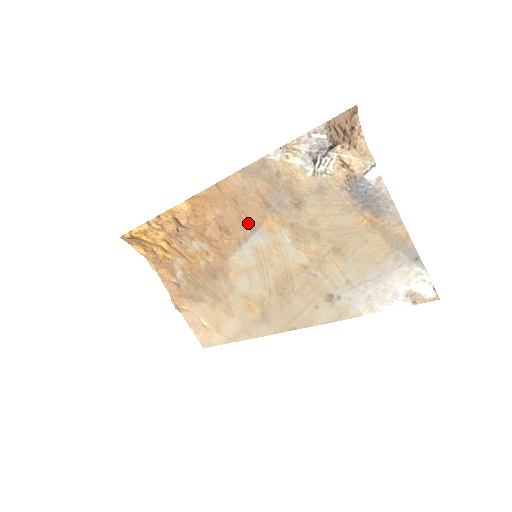
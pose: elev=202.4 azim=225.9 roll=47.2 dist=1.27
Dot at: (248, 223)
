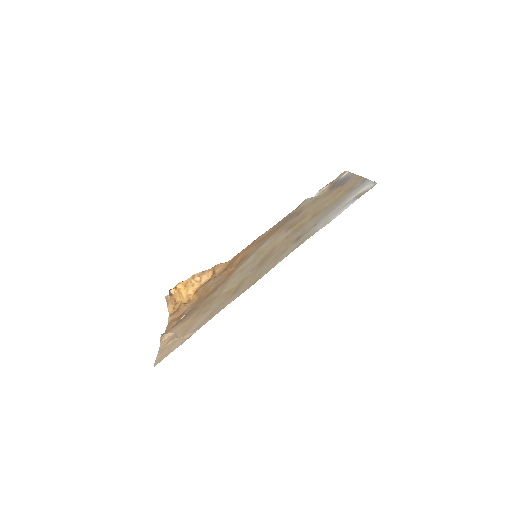
Dot at: (262, 243)
